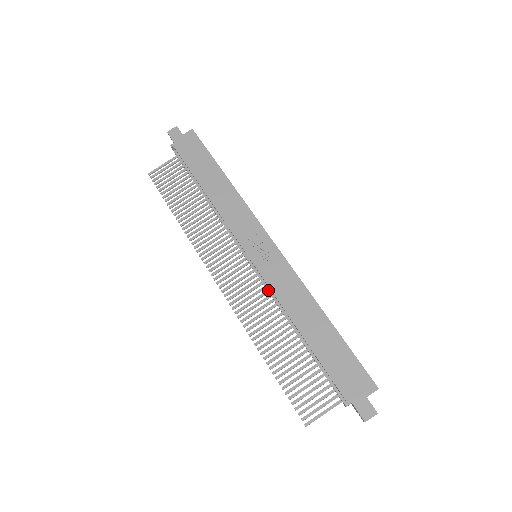
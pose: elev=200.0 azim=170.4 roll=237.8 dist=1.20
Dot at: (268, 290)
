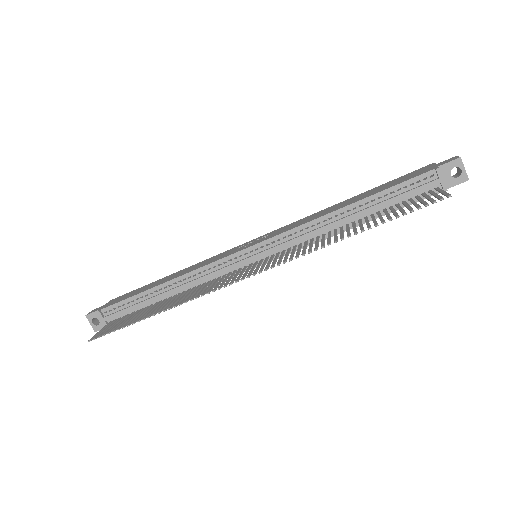
Dot at: (292, 239)
